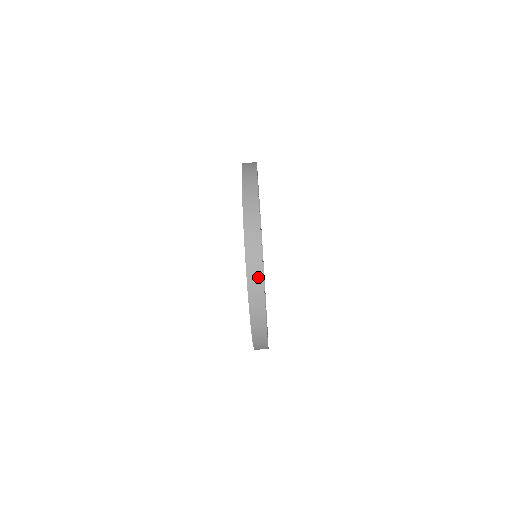
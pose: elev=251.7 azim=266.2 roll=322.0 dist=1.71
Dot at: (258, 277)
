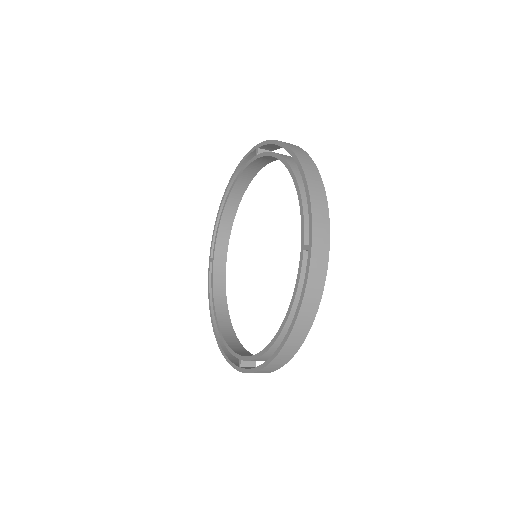
Dot at: (295, 347)
